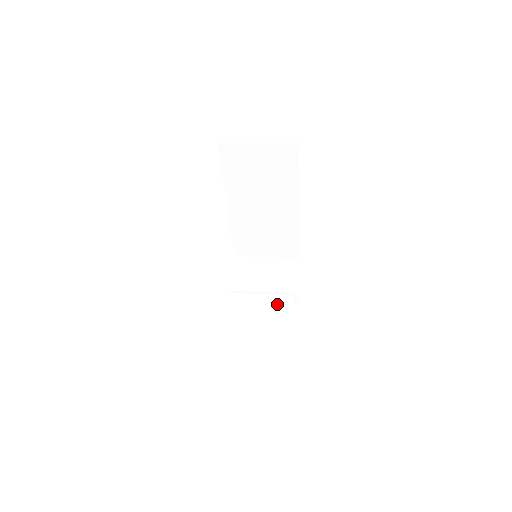
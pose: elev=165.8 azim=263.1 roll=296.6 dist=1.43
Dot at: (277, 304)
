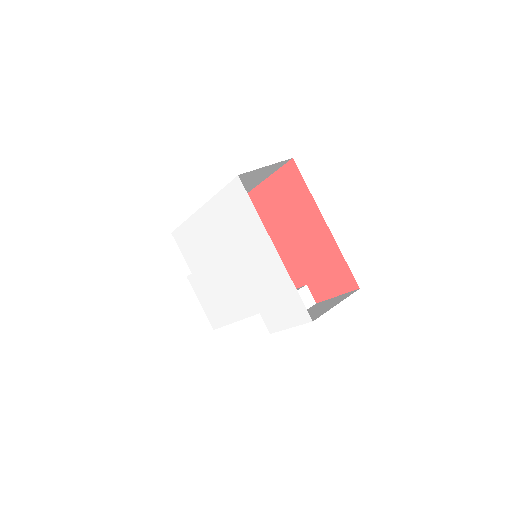
Dot at: (304, 297)
